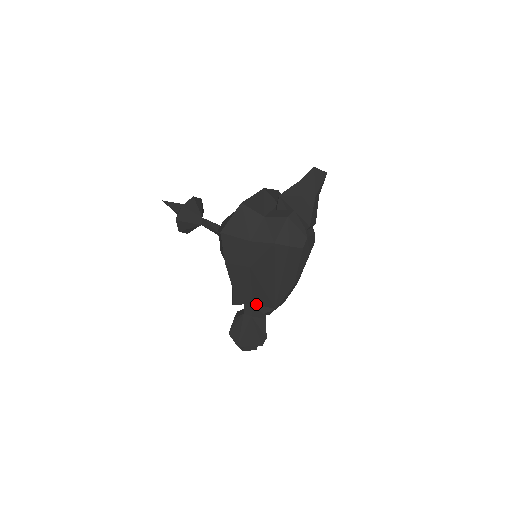
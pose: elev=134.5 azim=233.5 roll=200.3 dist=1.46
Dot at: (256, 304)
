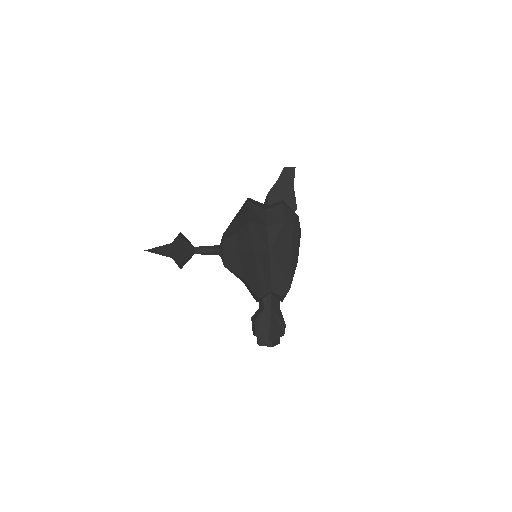
Dot at: (274, 291)
